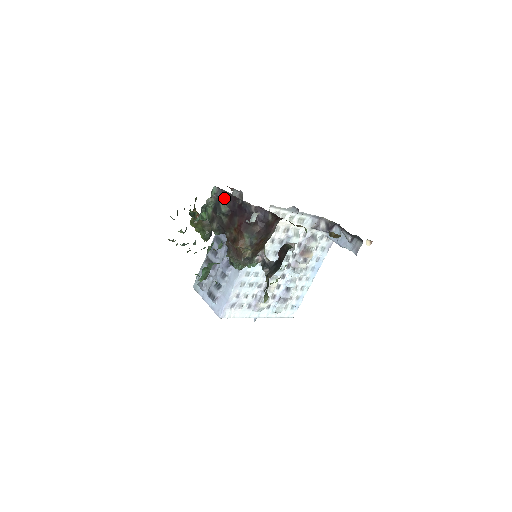
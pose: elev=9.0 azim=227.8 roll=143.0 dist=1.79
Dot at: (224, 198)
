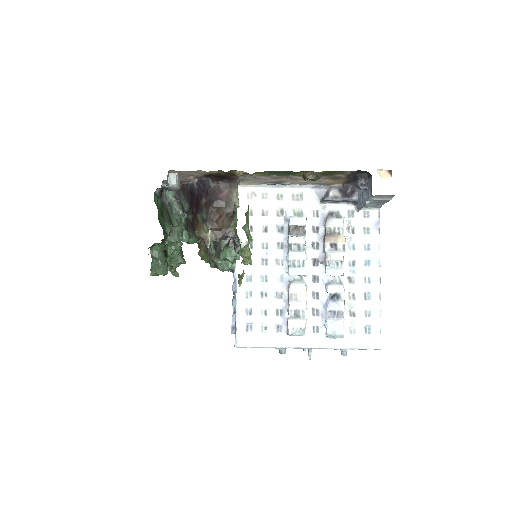
Dot at: (181, 195)
